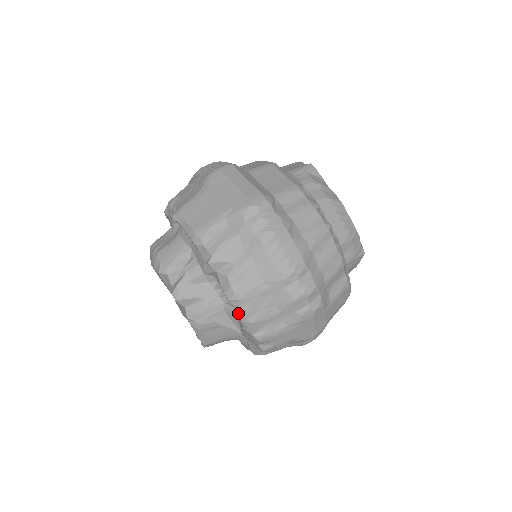
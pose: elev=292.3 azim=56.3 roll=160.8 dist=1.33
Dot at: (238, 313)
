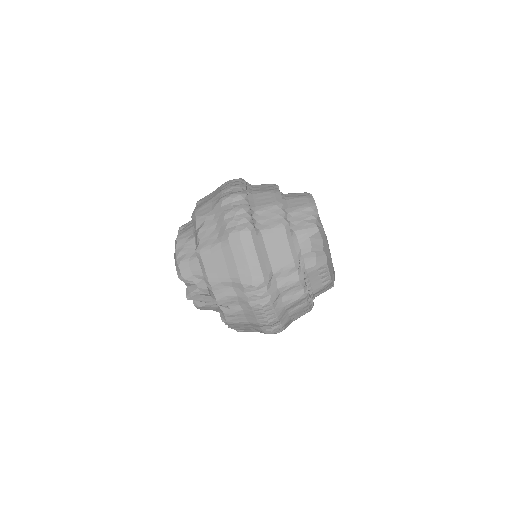
Dot at: occluded
